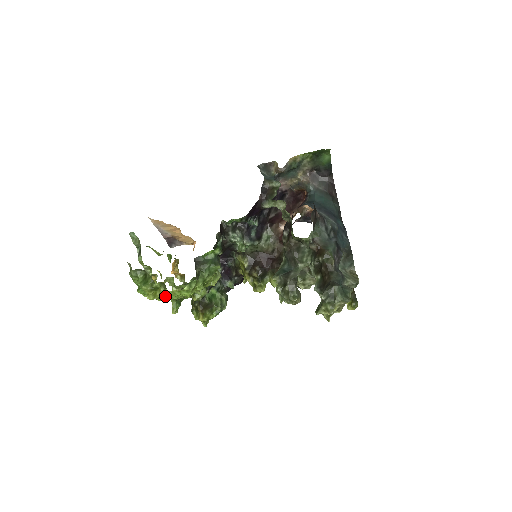
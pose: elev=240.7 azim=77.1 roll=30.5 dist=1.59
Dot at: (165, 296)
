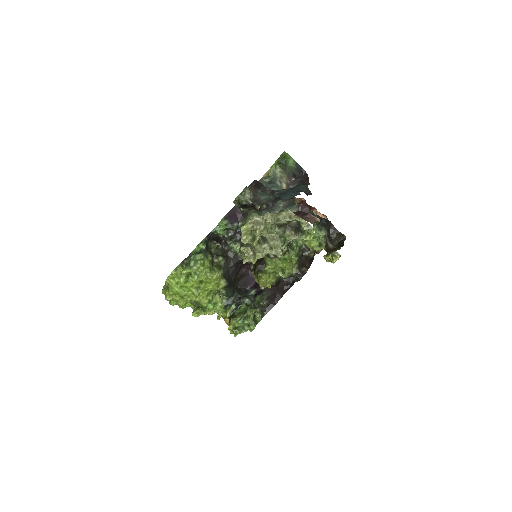
Dot at: (174, 292)
